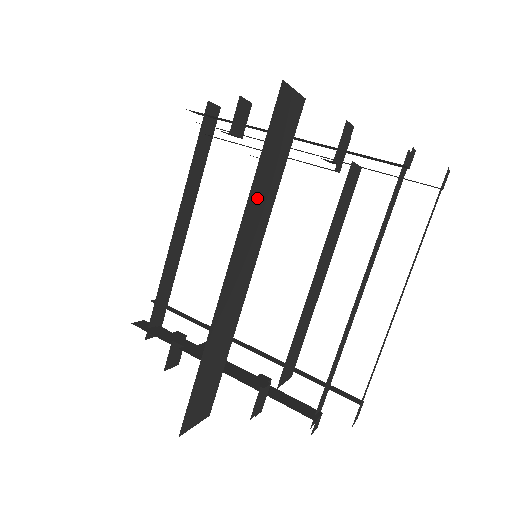
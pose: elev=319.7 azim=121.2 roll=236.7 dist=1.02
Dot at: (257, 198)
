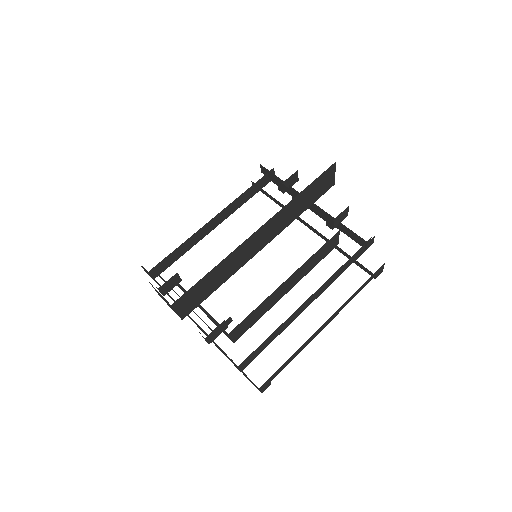
Dot at: (292, 207)
